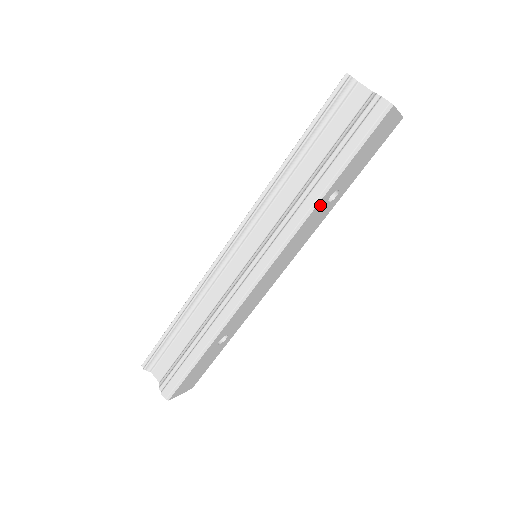
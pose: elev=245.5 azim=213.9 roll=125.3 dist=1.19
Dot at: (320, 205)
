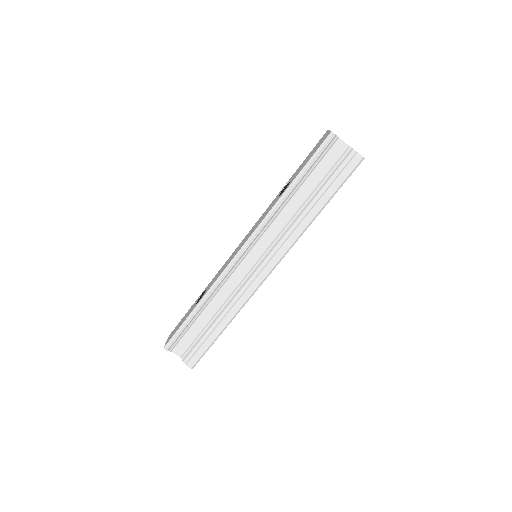
Dot at: occluded
